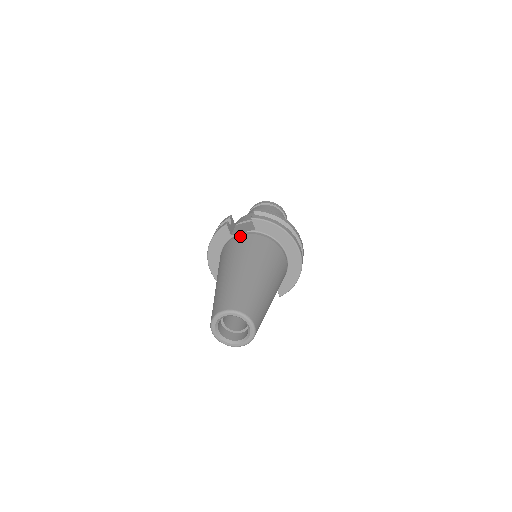
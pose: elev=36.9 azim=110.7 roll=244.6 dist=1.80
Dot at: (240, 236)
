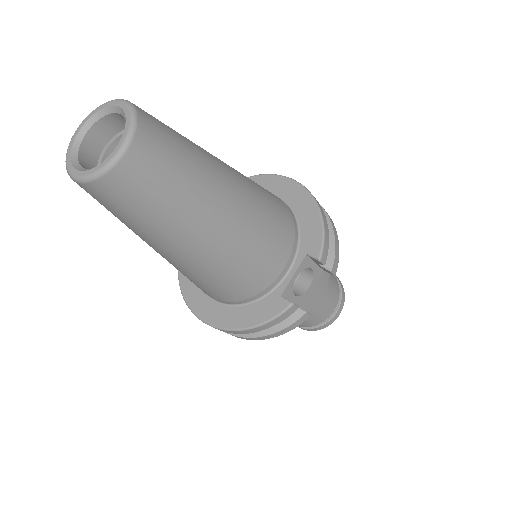
Dot at: occluded
